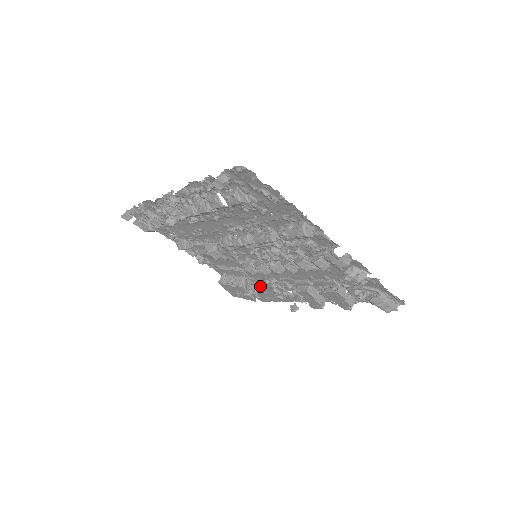
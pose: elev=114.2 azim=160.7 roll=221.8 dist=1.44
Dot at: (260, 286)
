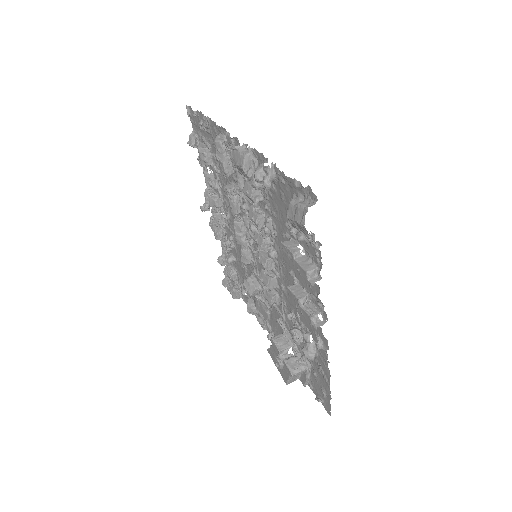
Dot at: occluded
